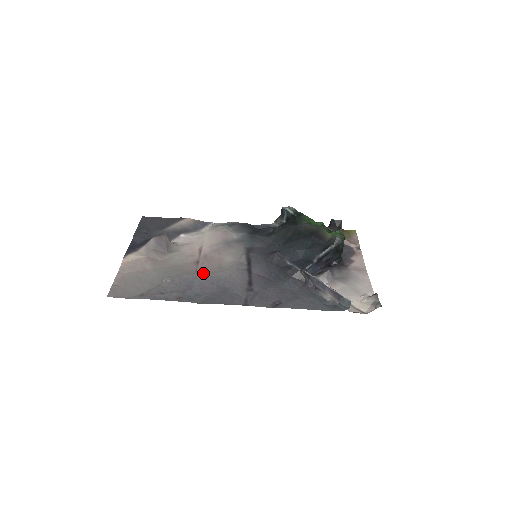
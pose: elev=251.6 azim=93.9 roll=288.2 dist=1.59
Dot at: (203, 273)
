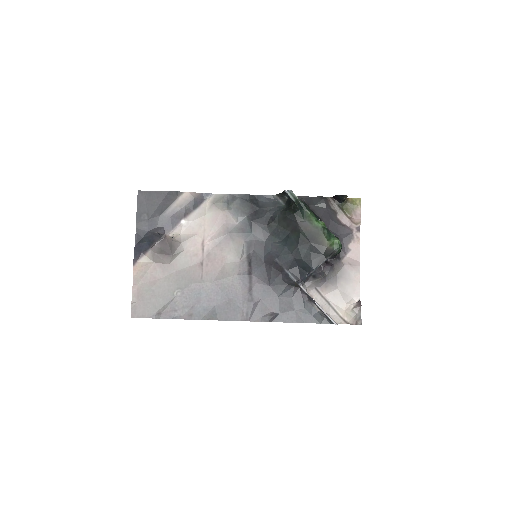
Dot at: (208, 280)
